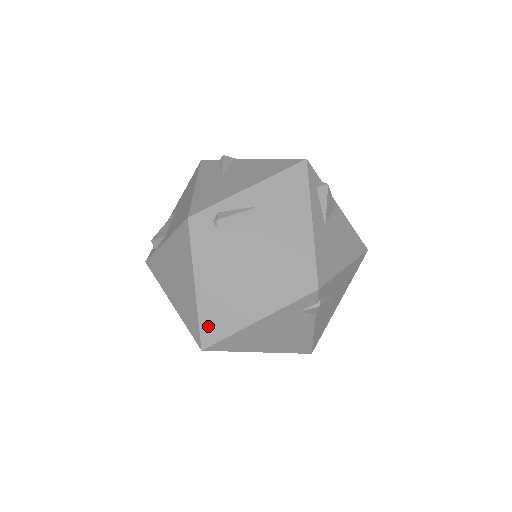
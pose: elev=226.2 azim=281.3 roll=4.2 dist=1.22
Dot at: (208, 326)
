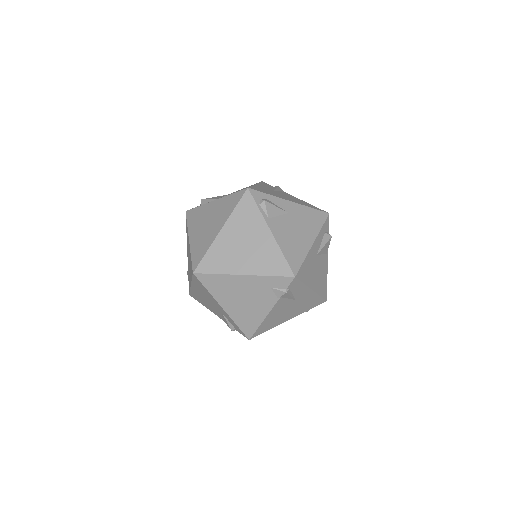
Dot at: (210, 259)
